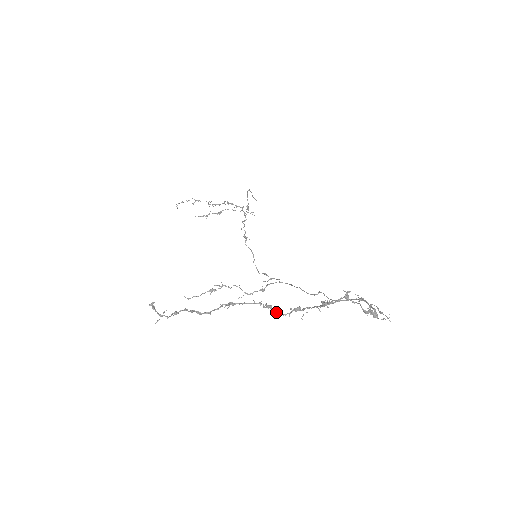
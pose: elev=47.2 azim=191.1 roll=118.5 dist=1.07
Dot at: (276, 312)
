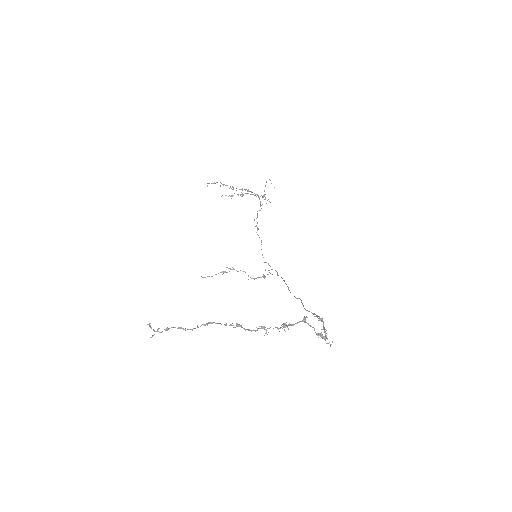
Dot at: (245, 330)
